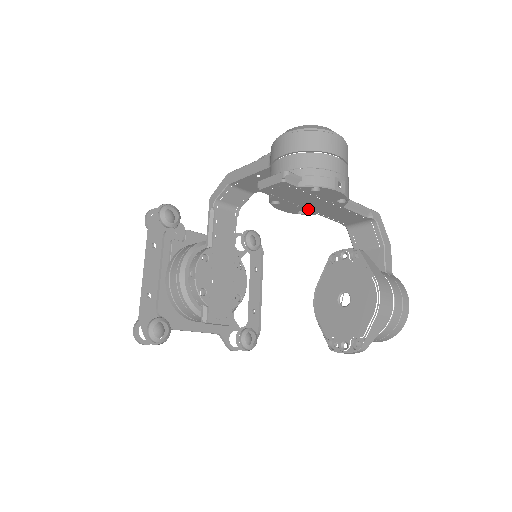
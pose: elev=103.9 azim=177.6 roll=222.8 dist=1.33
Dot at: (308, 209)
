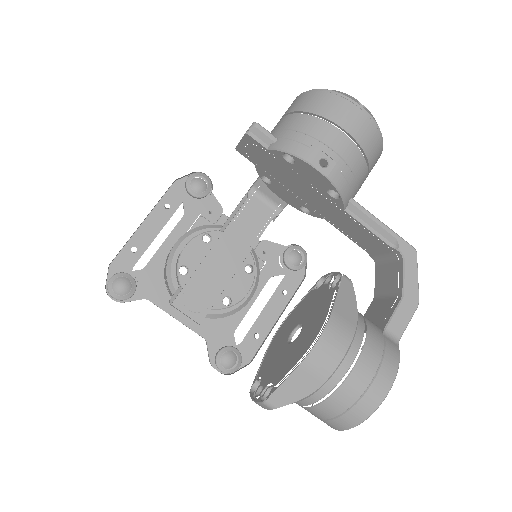
Dot at: (311, 206)
